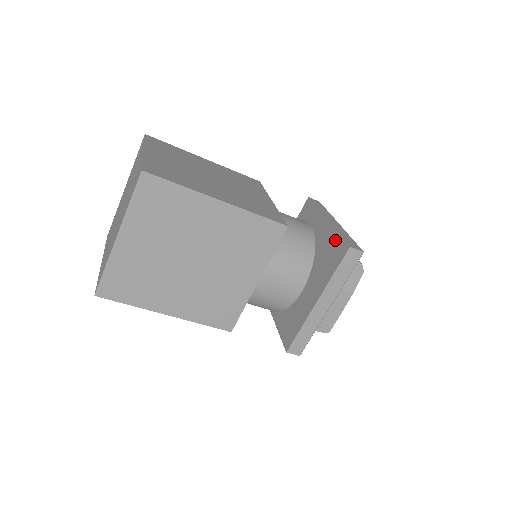
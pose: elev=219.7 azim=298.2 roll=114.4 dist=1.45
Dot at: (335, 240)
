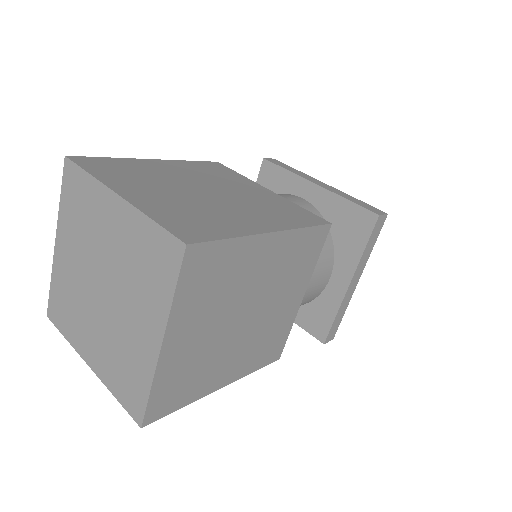
Dot at: (328, 315)
